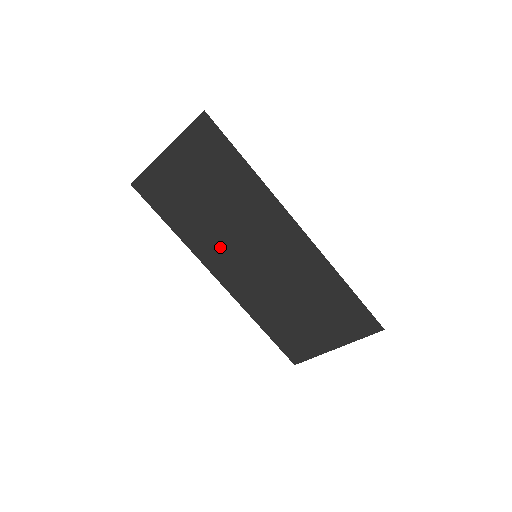
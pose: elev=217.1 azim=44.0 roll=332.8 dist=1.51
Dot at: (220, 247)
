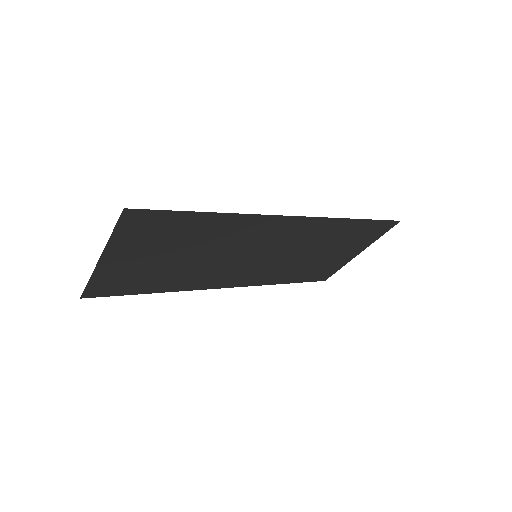
Dot at: (214, 272)
